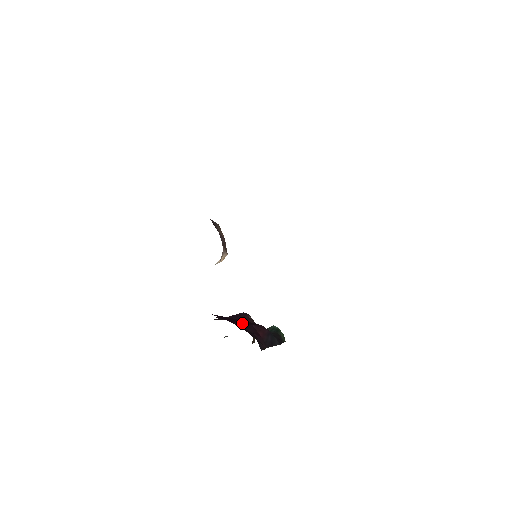
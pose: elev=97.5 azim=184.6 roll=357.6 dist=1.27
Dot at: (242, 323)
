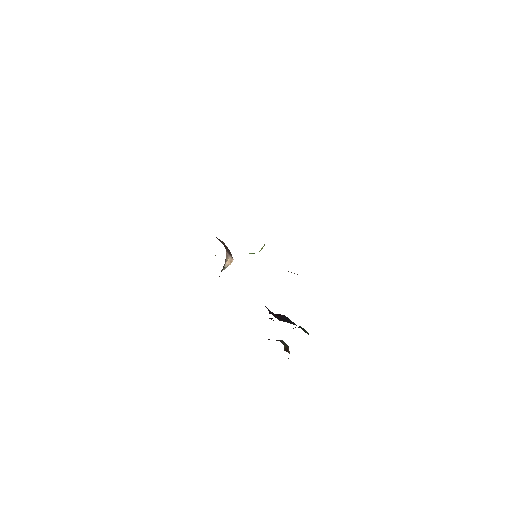
Dot at: occluded
